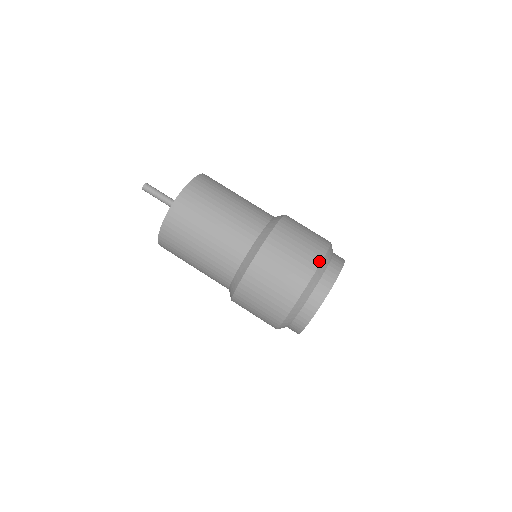
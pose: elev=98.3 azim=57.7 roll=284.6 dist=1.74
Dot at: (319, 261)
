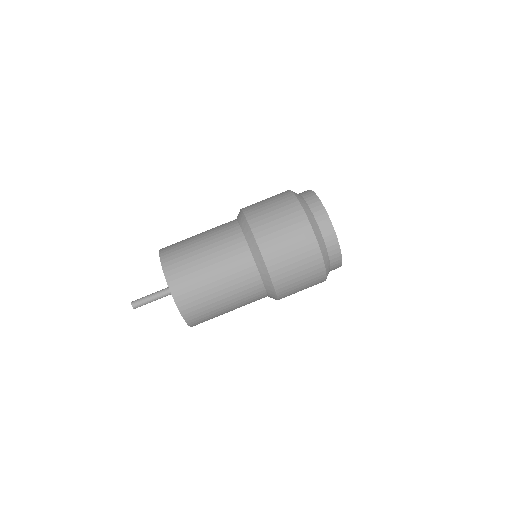
Dot at: (296, 201)
